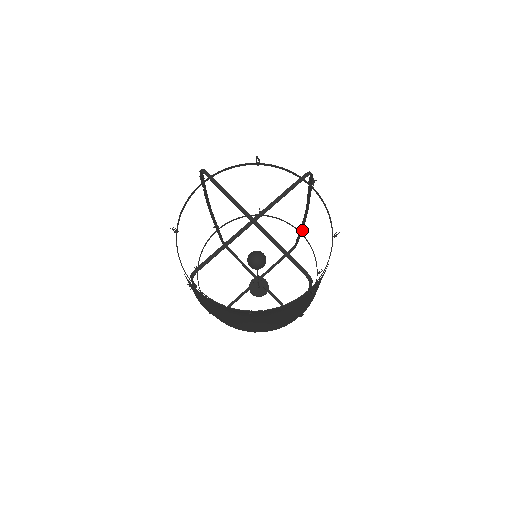
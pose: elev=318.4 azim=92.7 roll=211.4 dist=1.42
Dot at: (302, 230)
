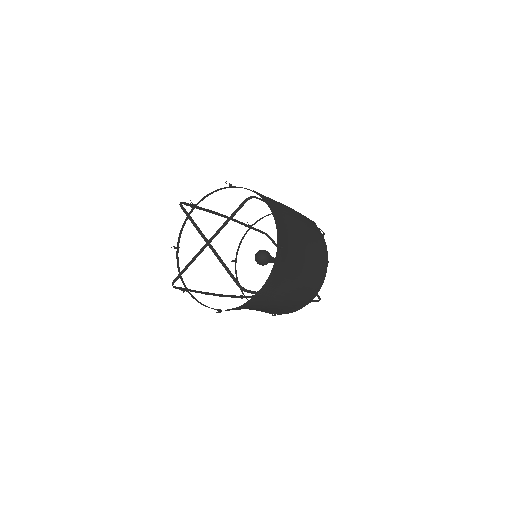
Dot at: occluded
